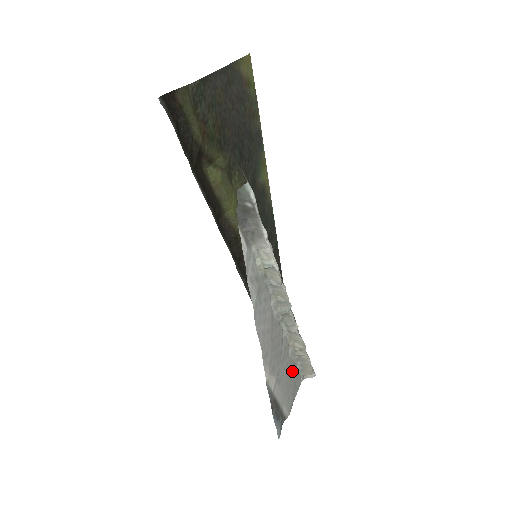
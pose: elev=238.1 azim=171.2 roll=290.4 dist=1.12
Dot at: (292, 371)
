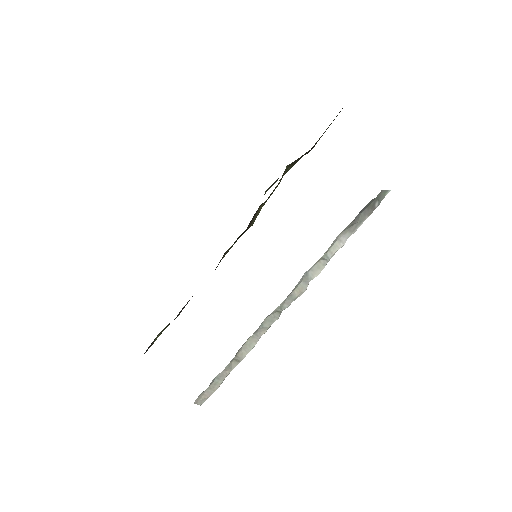
Dot at: occluded
